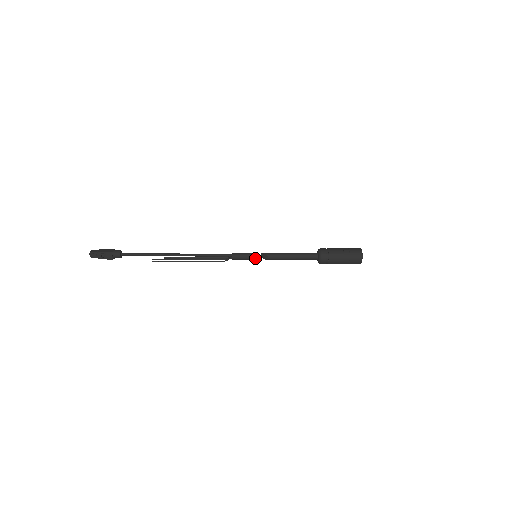
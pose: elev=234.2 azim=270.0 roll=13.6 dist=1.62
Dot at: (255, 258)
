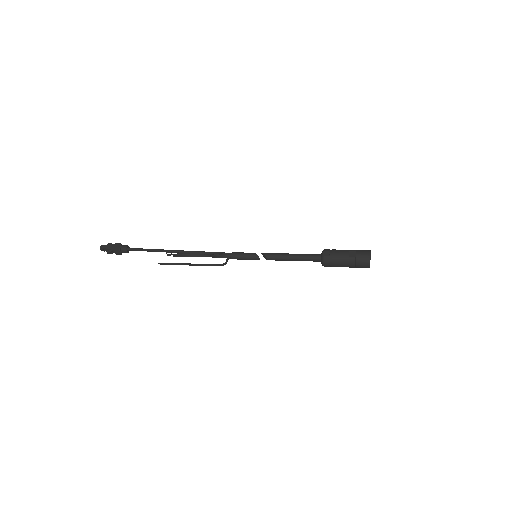
Dot at: (255, 259)
